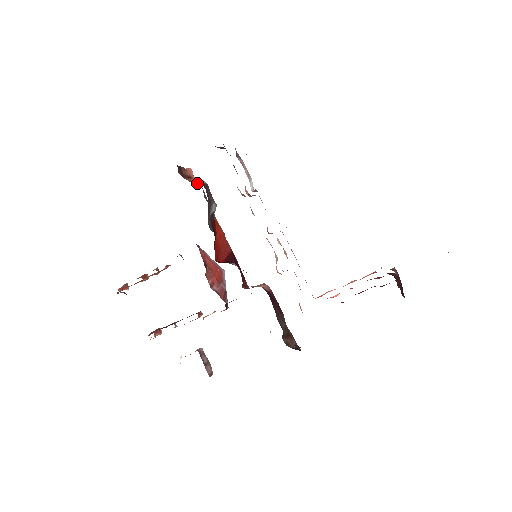
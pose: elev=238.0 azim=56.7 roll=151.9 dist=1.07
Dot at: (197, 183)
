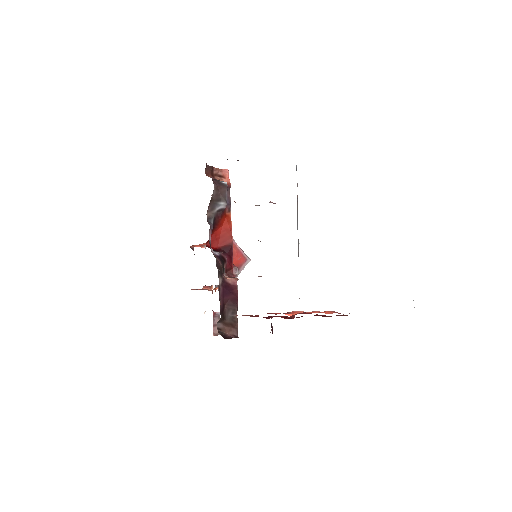
Dot at: (227, 183)
